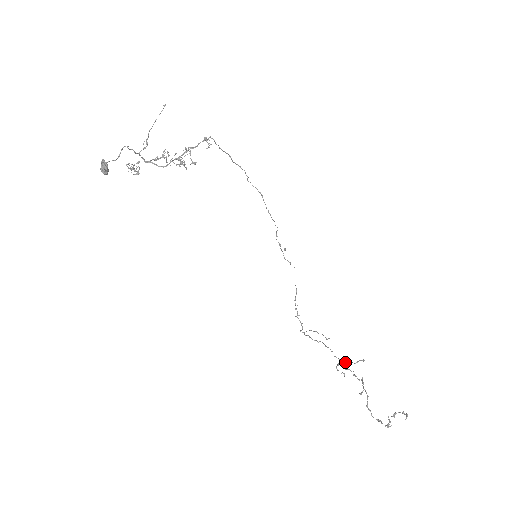
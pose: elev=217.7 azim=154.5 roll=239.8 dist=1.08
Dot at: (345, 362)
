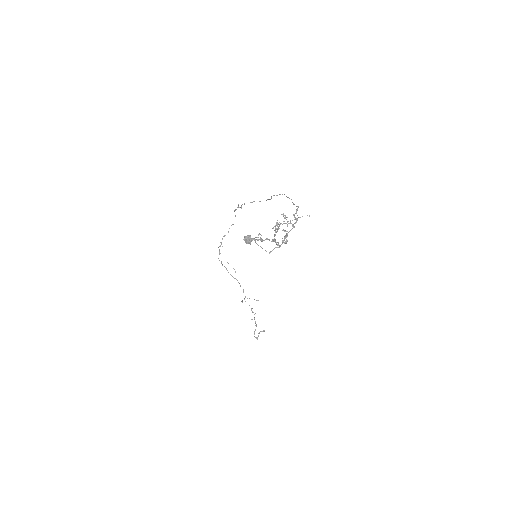
Dot at: (247, 298)
